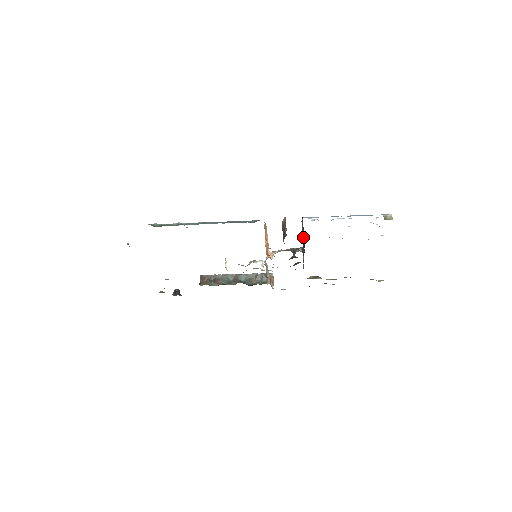
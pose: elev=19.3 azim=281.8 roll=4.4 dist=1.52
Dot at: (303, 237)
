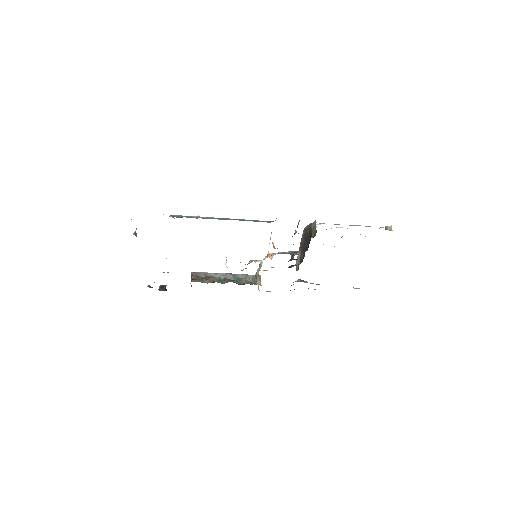
Dot at: (305, 241)
